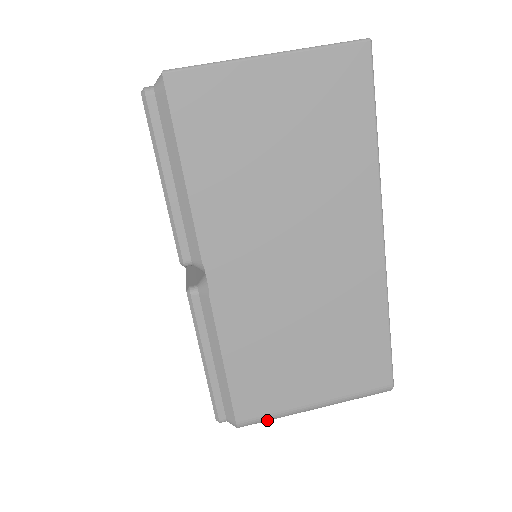
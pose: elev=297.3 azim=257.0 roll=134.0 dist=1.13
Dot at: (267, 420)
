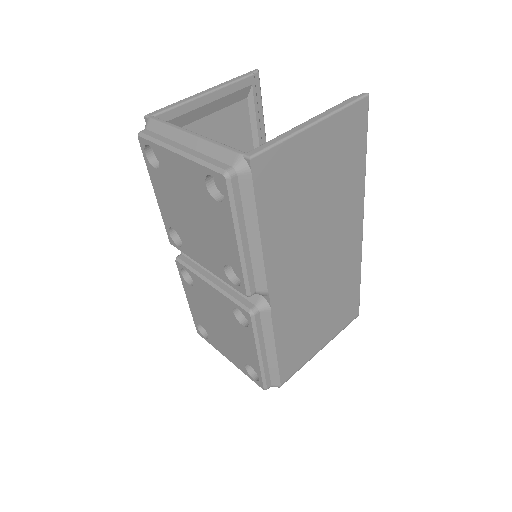
Dot at: occluded
